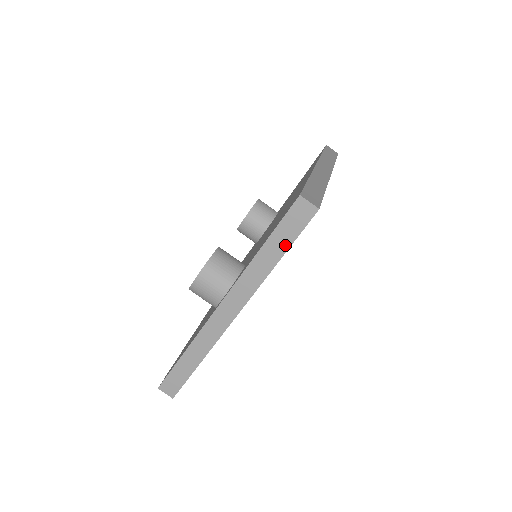
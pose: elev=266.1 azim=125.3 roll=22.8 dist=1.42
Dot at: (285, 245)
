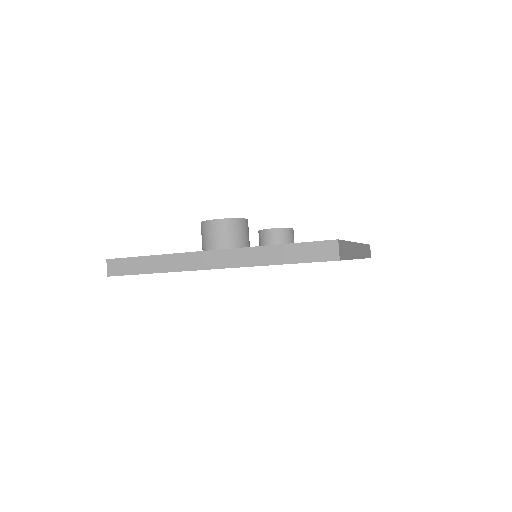
Dot at: (294, 259)
